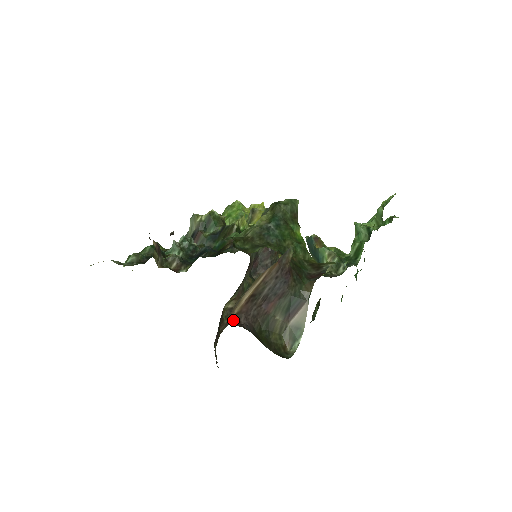
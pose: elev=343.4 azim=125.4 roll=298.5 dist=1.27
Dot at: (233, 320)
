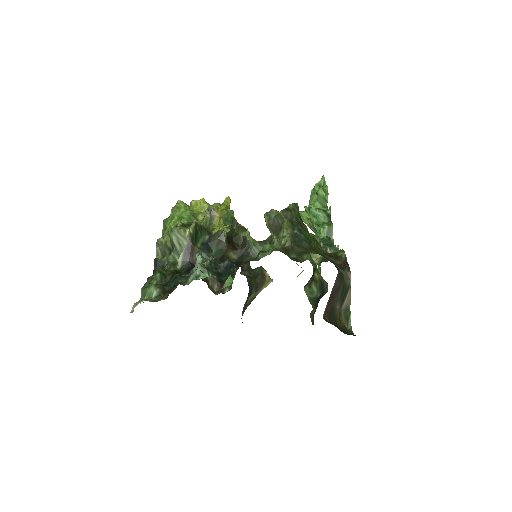
Dot at: occluded
